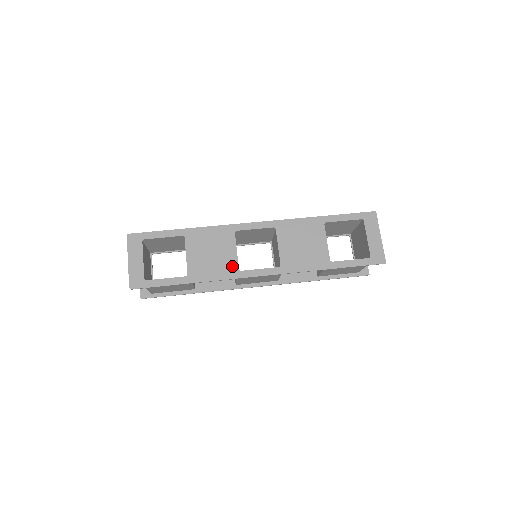
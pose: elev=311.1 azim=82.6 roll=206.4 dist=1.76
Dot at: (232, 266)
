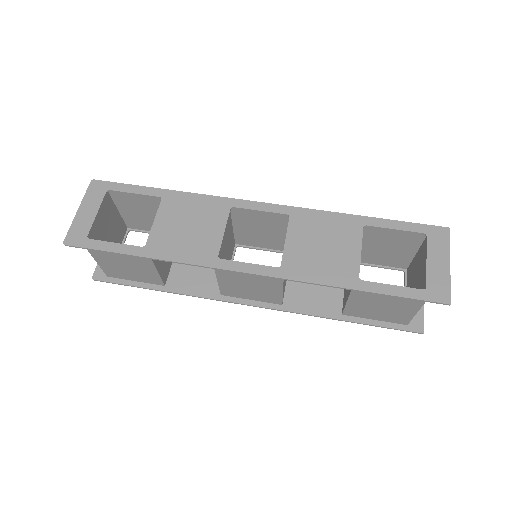
Dot at: (210, 249)
